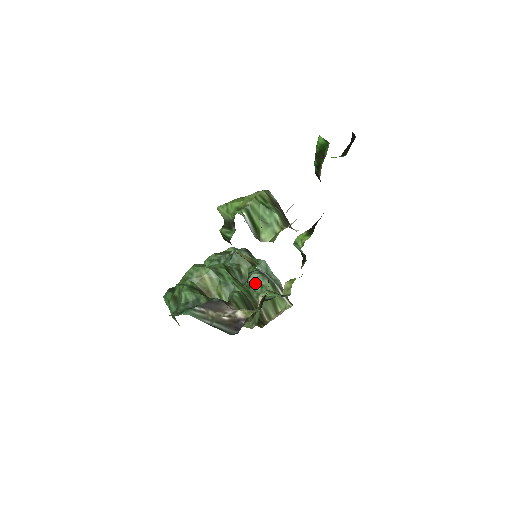
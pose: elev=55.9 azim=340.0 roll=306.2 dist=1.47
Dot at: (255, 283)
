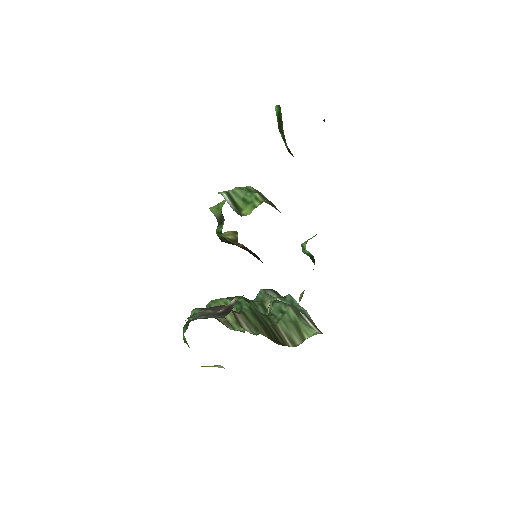
Dot at: (277, 311)
